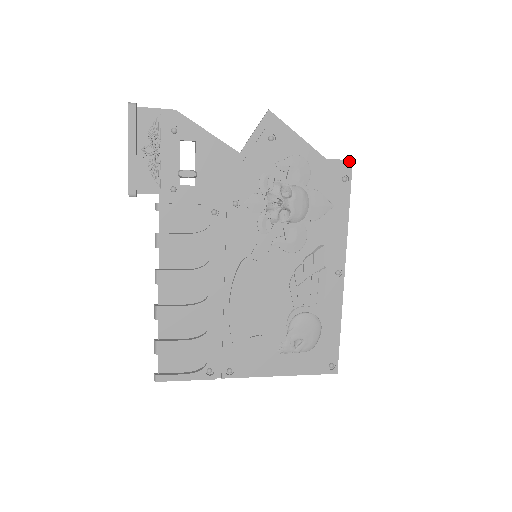
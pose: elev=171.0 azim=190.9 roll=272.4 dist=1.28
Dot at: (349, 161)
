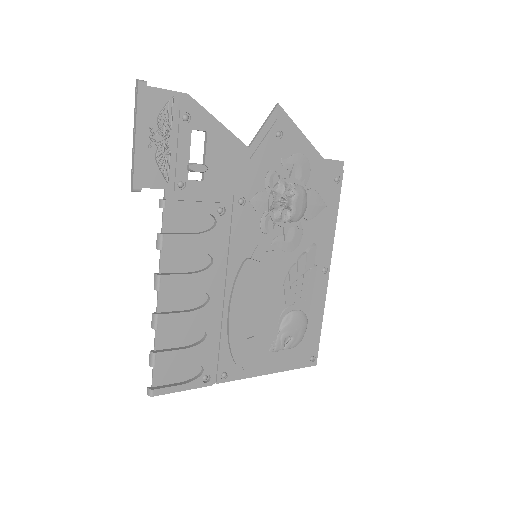
Dot at: (341, 162)
